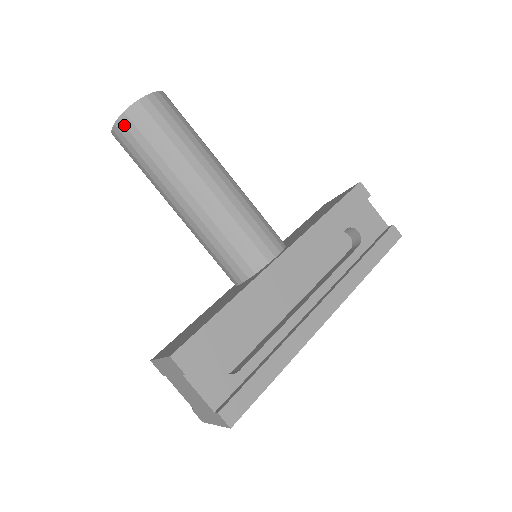
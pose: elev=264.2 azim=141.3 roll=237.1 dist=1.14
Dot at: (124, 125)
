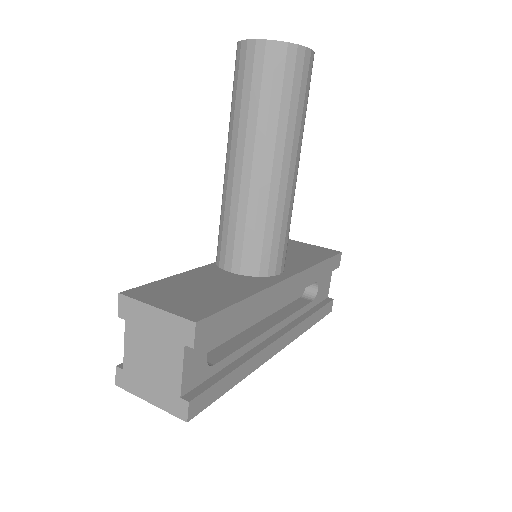
Dot at: (276, 52)
